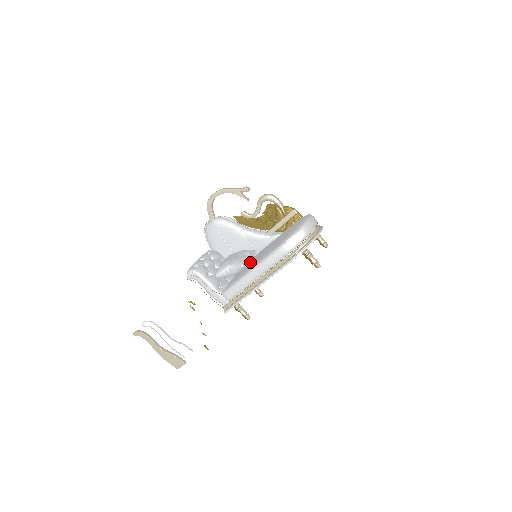
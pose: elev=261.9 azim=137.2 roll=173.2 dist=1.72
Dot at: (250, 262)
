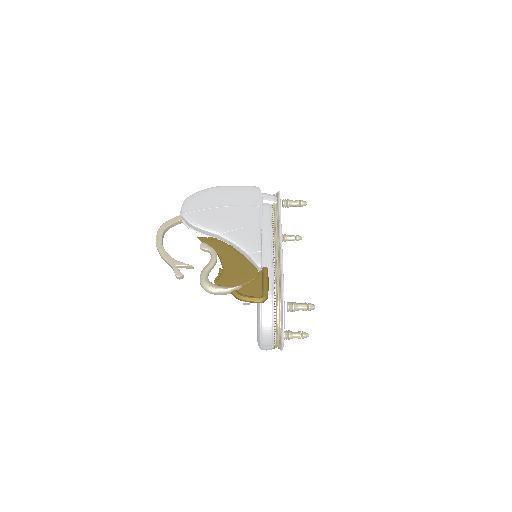
Dot at: occluded
